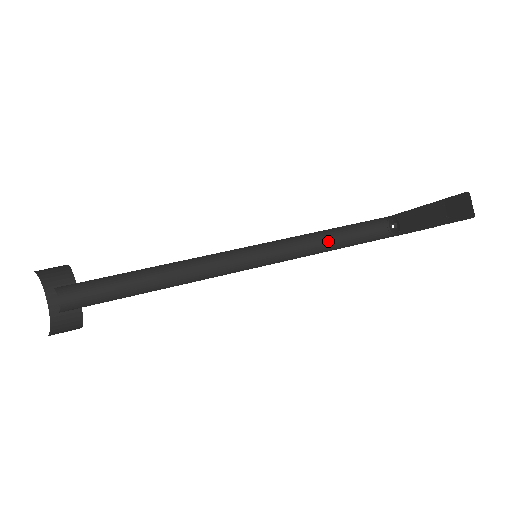
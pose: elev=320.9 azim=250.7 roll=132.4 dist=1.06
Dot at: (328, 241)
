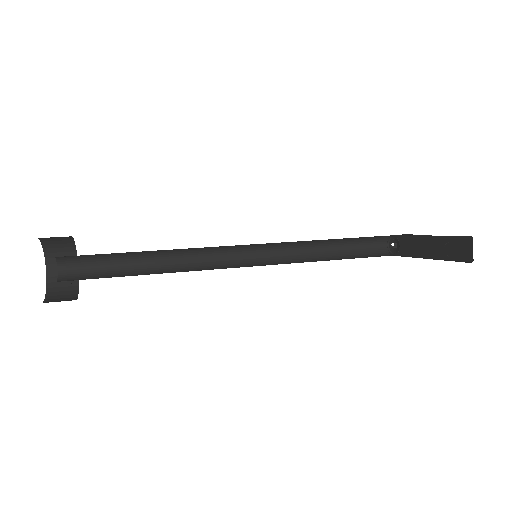
Dot at: (328, 250)
